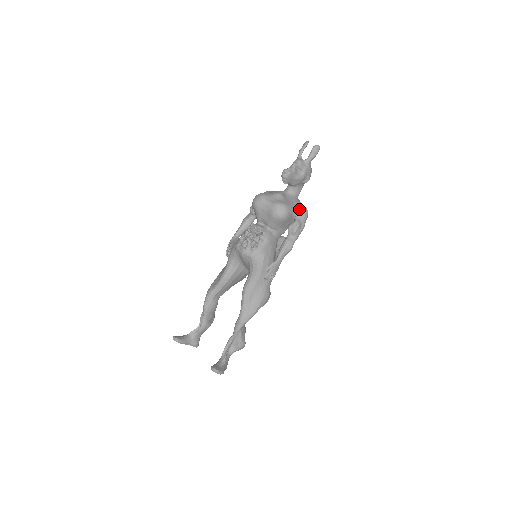
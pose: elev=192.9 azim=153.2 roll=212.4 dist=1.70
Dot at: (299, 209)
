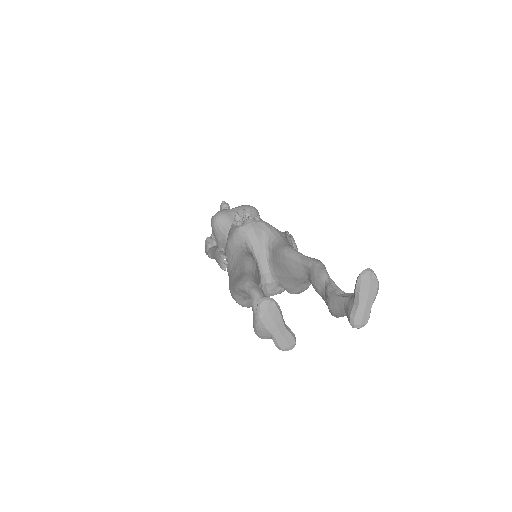
Dot at: occluded
